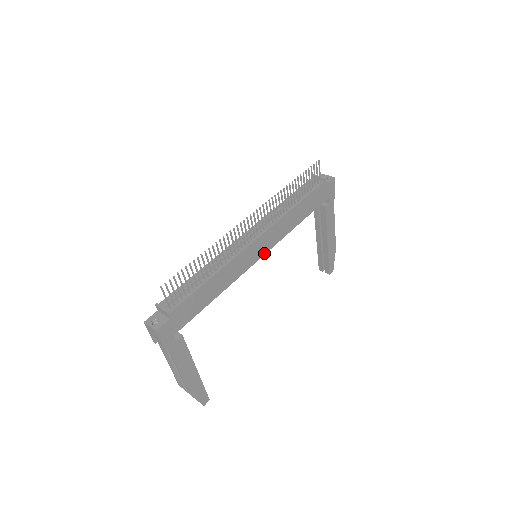
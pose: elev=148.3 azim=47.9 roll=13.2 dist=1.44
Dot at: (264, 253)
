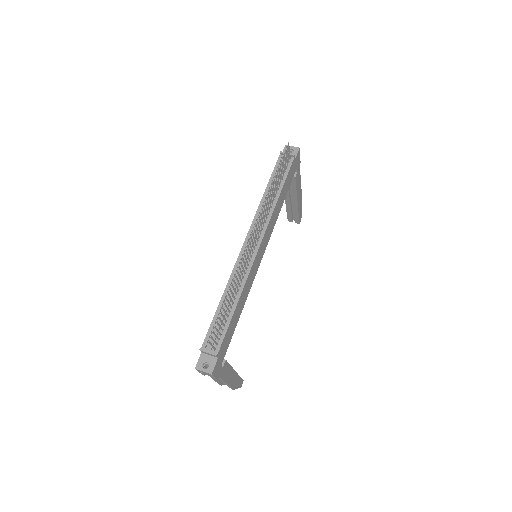
Dot at: (264, 252)
